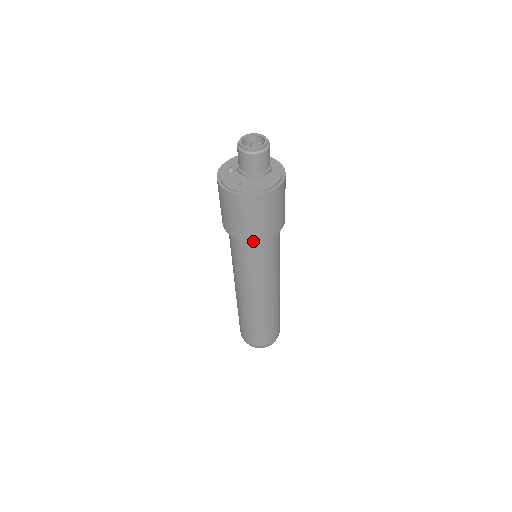
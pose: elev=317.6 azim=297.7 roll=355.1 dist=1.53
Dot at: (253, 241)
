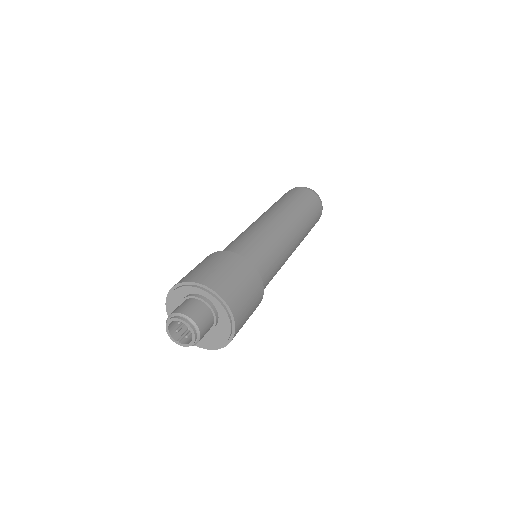
Dot at: occluded
